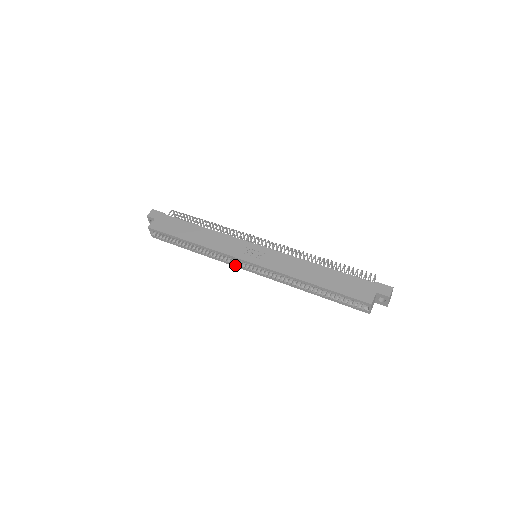
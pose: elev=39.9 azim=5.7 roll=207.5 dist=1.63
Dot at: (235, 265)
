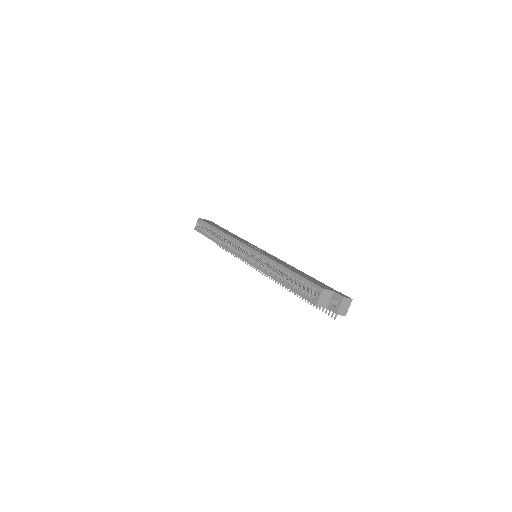
Dot at: (235, 253)
